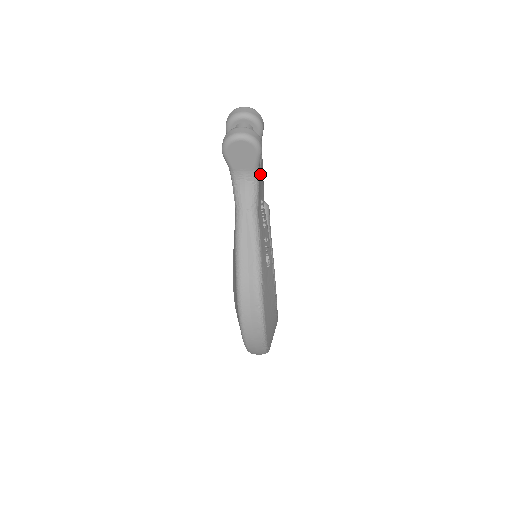
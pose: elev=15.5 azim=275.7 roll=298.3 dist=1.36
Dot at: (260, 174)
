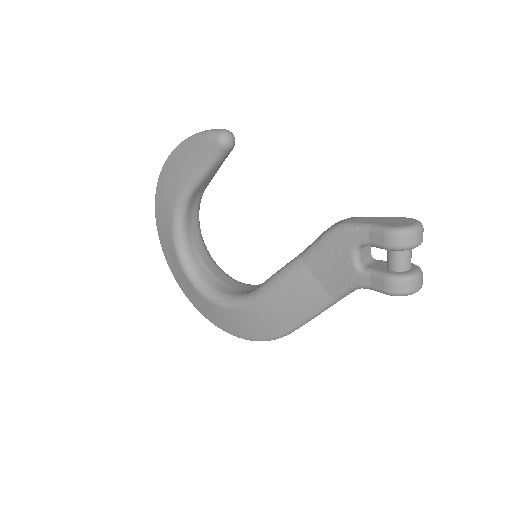
Dot at: occluded
